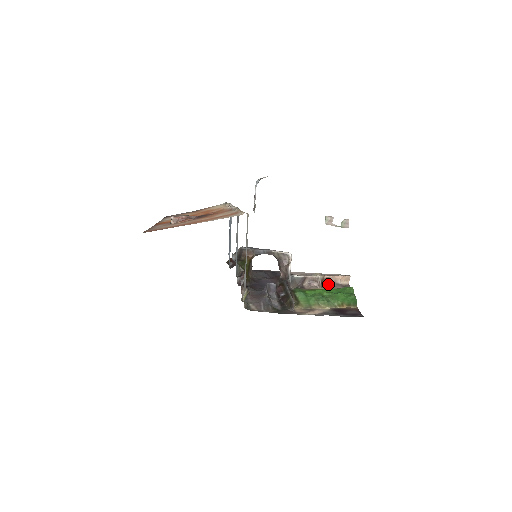
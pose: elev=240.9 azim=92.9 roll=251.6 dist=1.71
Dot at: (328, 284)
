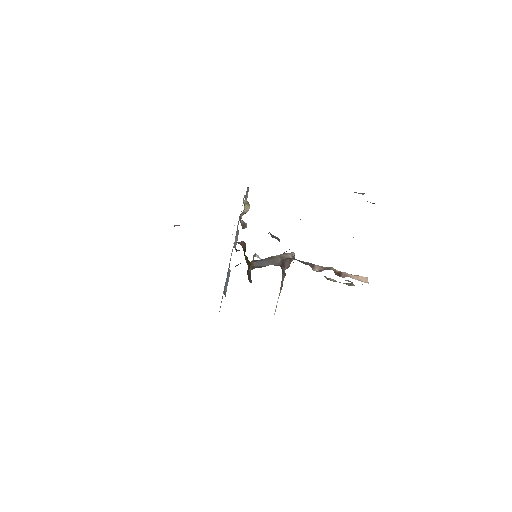
Dot at: (343, 277)
